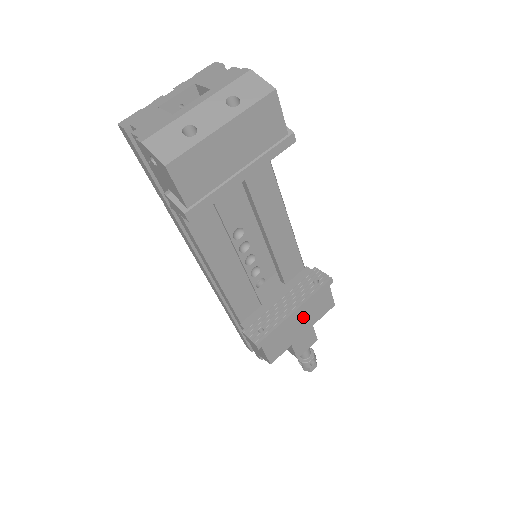
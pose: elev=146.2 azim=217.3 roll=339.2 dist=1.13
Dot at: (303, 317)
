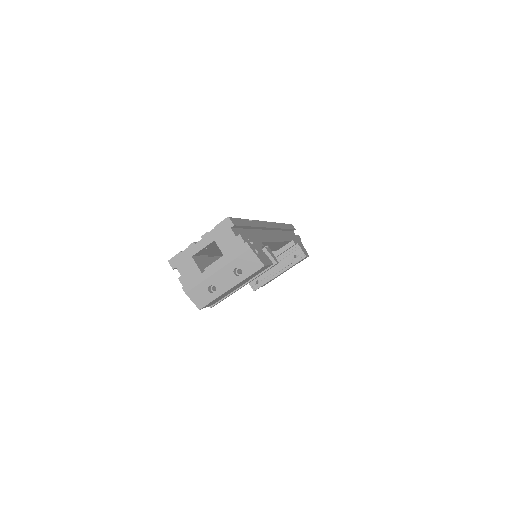
Dot at: occluded
